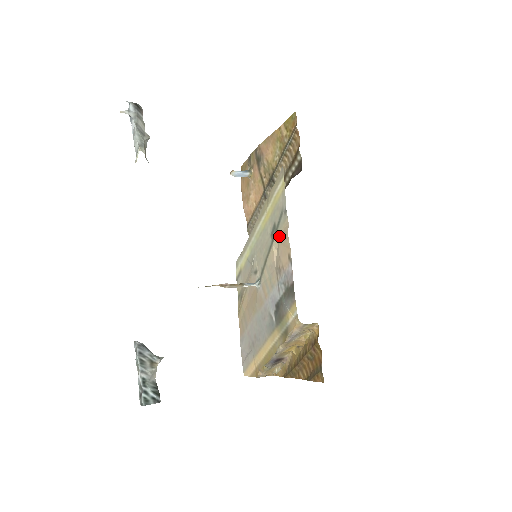
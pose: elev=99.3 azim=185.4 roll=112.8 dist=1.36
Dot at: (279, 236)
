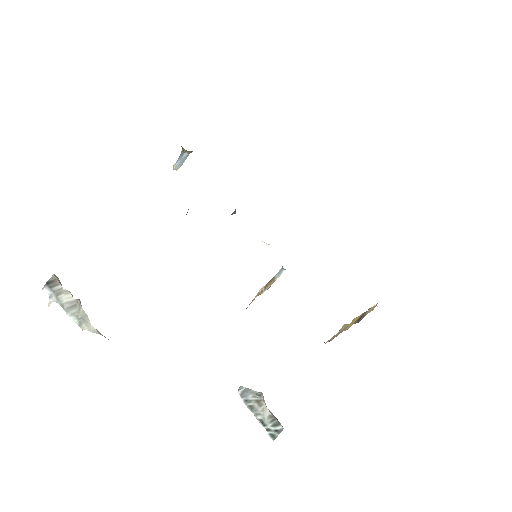
Dot at: occluded
